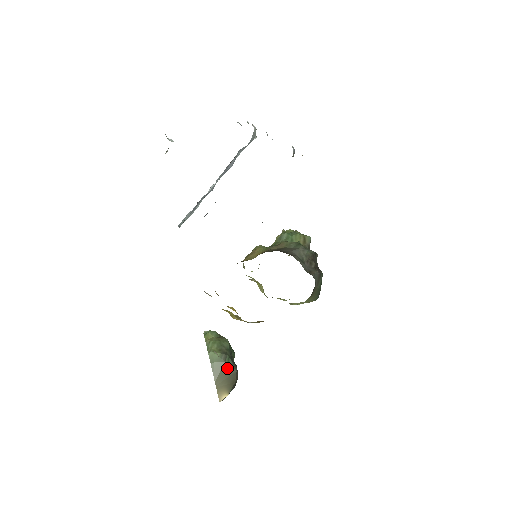
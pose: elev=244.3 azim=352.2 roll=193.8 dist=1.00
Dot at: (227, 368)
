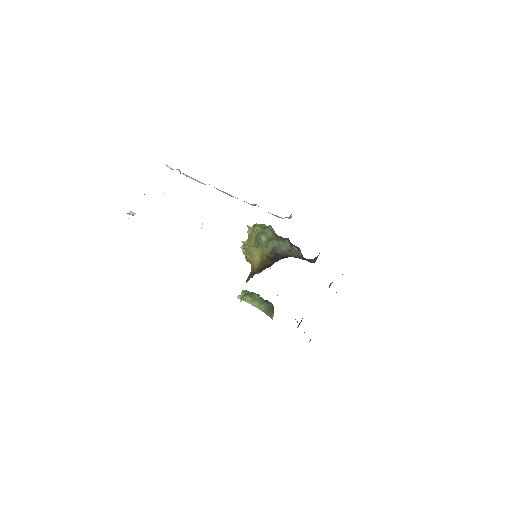
Dot at: (269, 307)
